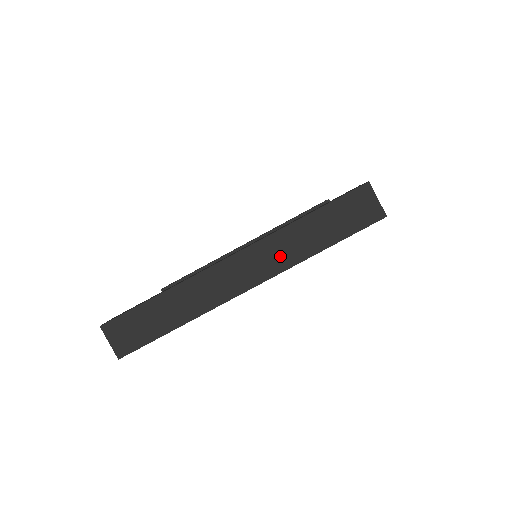
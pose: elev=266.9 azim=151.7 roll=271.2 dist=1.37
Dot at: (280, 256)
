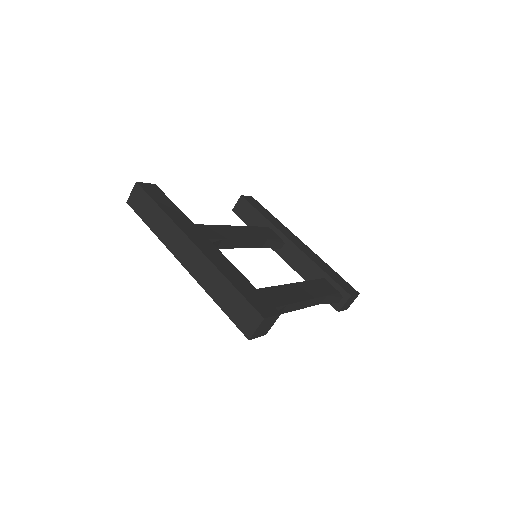
Dot at: (203, 275)
